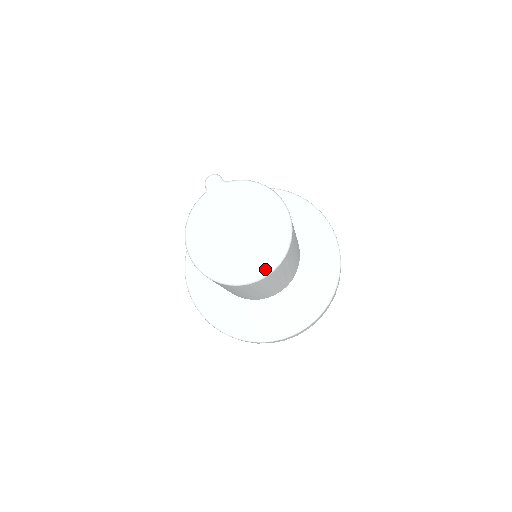
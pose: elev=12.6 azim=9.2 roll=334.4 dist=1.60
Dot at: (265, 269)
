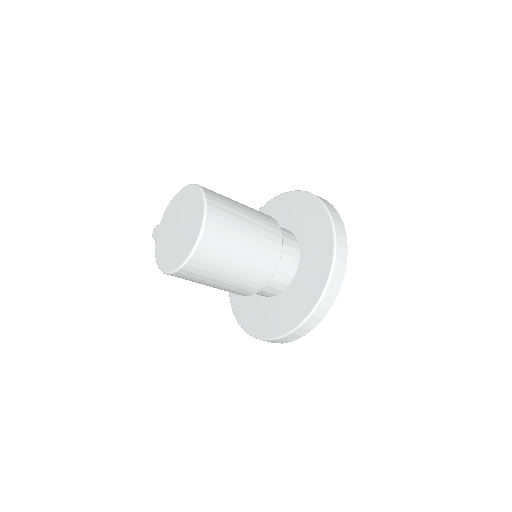
Dot at: (201, 217)
